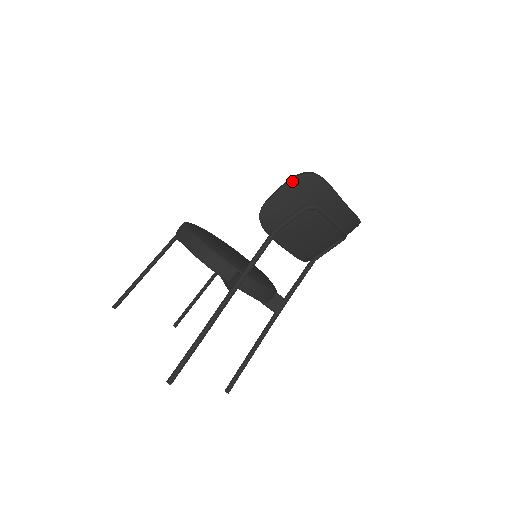
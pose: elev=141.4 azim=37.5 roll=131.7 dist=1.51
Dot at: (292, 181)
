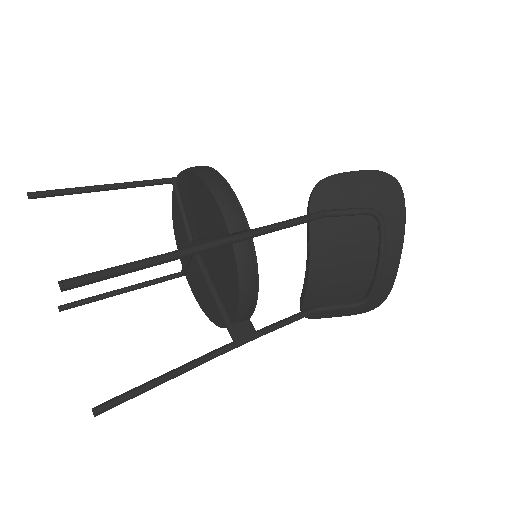
Dot at: (374, 172)
